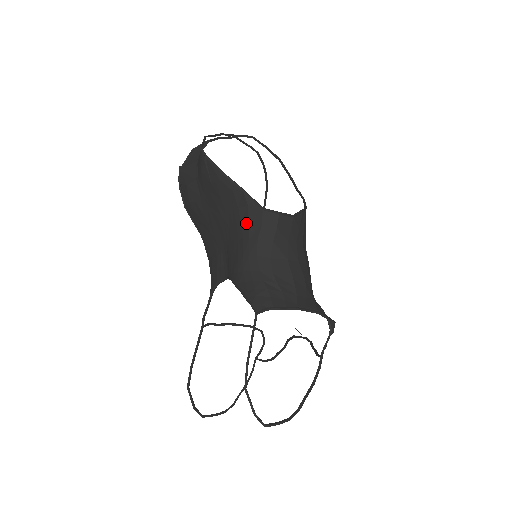
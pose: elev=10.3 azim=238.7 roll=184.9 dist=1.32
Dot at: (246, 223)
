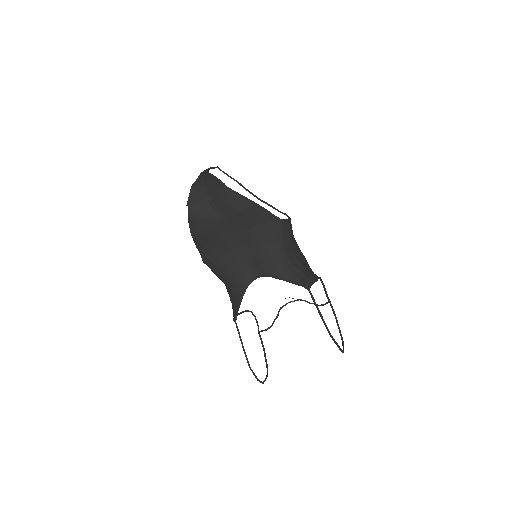
Dot at: (272, 233)
